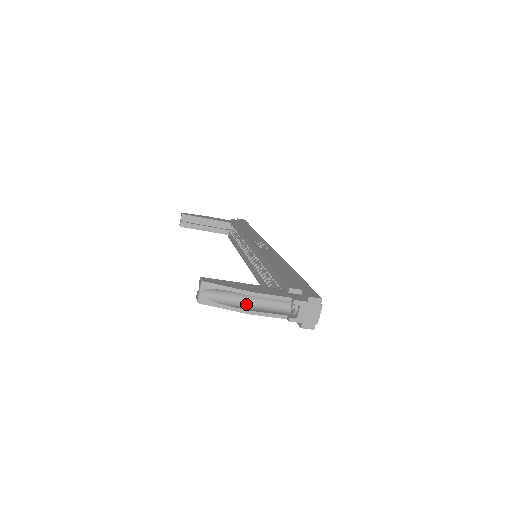
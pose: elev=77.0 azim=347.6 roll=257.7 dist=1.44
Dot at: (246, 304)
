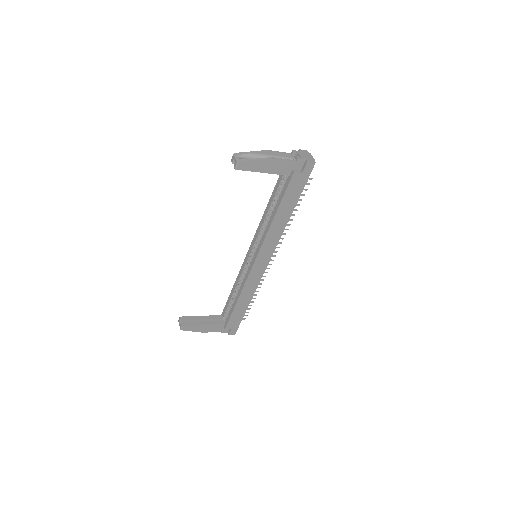
Dot at: (267, 162)
